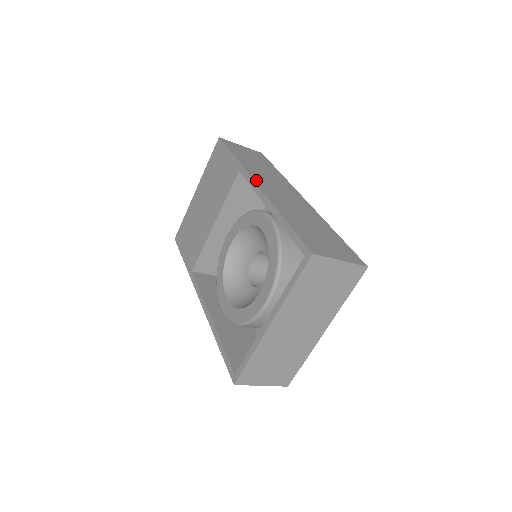
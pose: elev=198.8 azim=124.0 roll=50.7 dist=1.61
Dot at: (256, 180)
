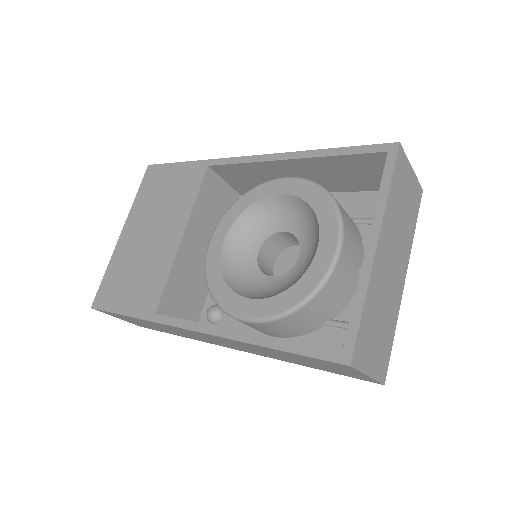
Dot at: occluded
